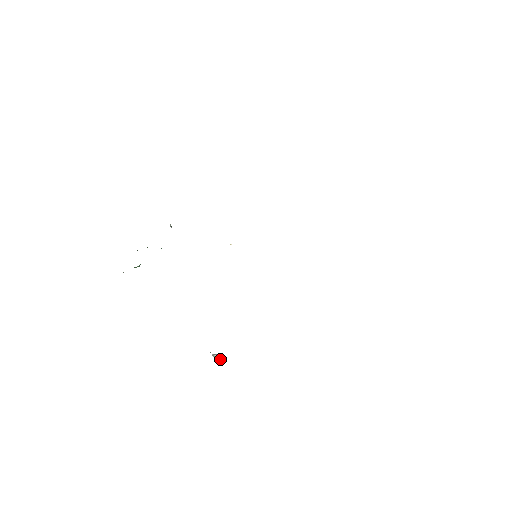
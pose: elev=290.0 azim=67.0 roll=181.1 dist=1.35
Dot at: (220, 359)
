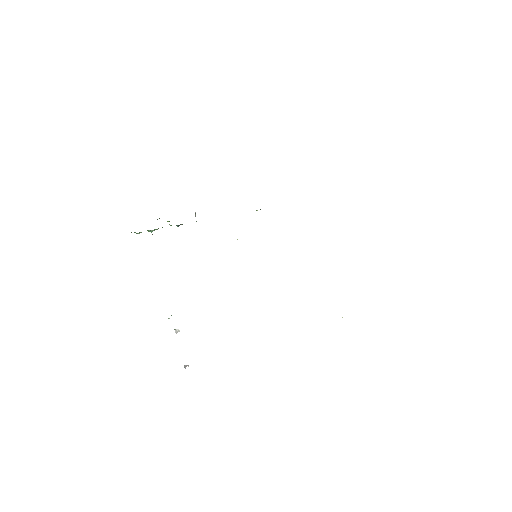
Dot at: (188, 365)
